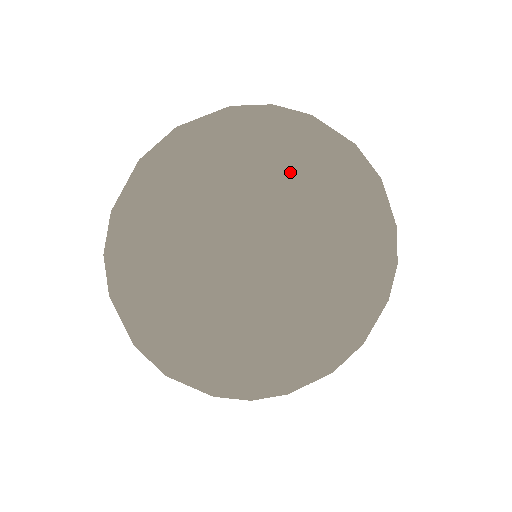
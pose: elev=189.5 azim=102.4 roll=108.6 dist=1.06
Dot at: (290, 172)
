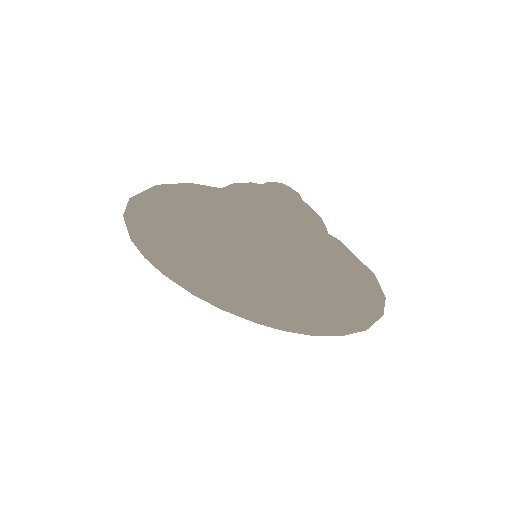
Dot at: (238, 229)
